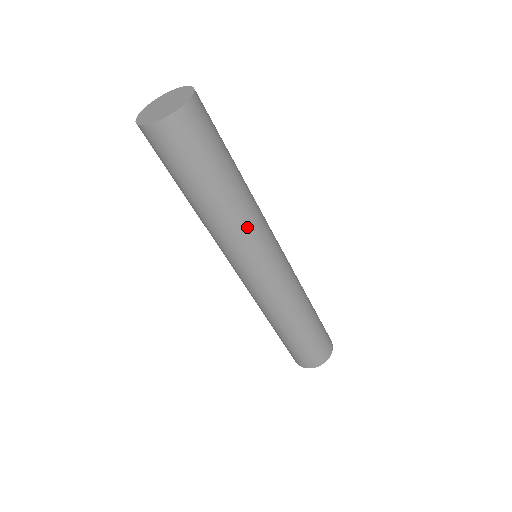
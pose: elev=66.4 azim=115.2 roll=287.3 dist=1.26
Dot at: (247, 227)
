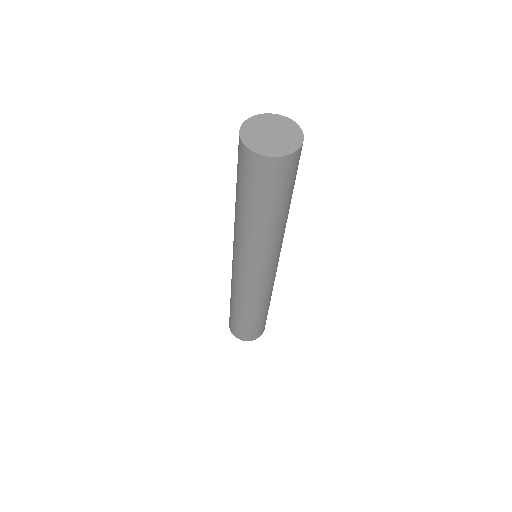
Dot at: (270, 246)
